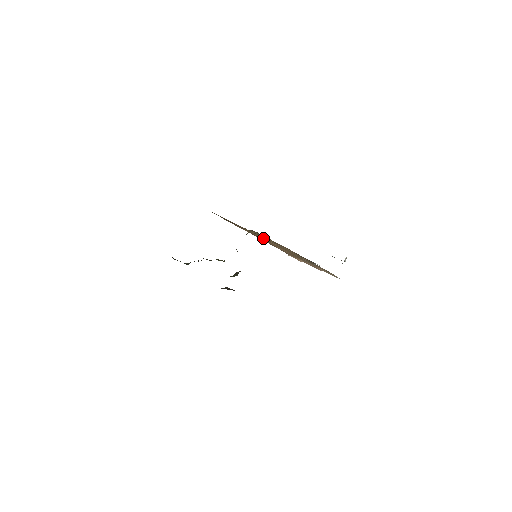
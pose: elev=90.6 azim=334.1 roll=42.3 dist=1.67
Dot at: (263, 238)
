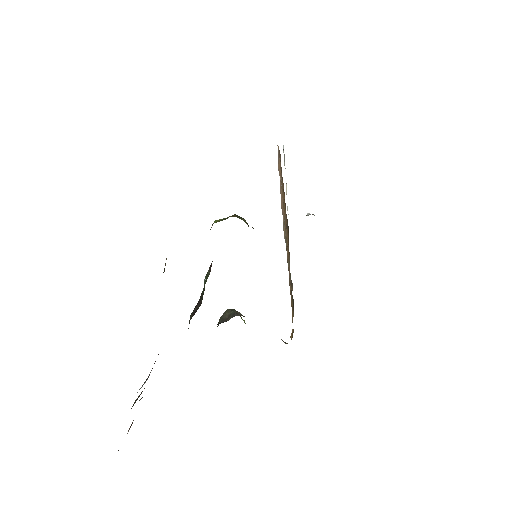
Dot at: occluded
